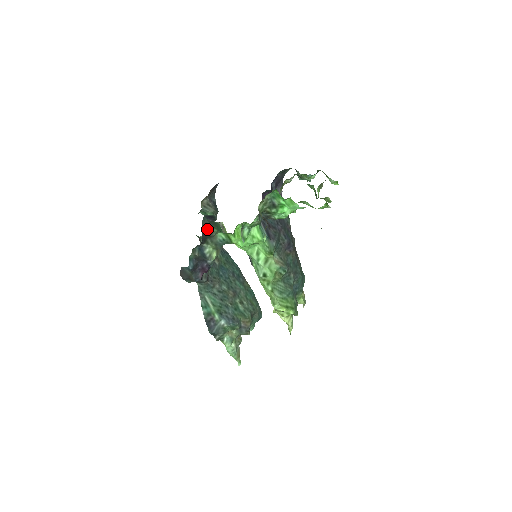
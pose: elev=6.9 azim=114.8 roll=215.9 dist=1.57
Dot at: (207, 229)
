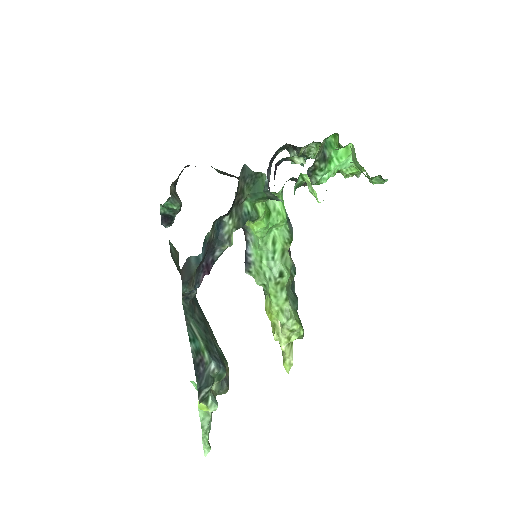
Dot at: (240, 188)
